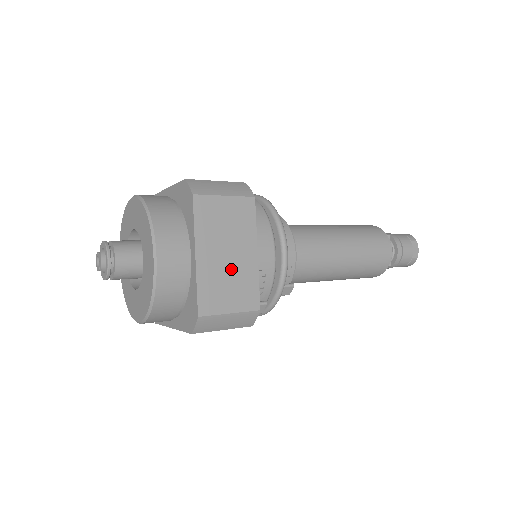
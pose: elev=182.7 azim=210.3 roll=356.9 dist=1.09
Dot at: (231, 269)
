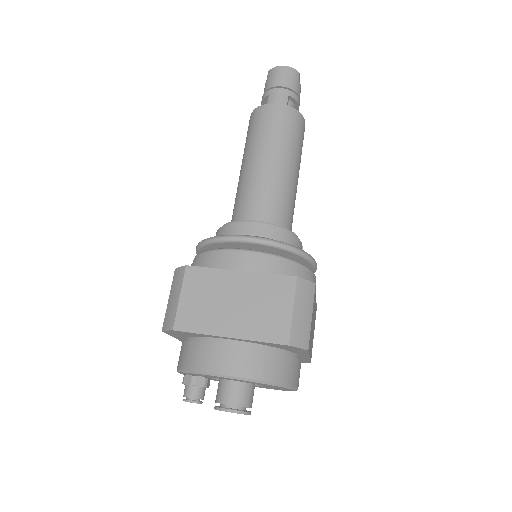
Dot at: (313, 327)
